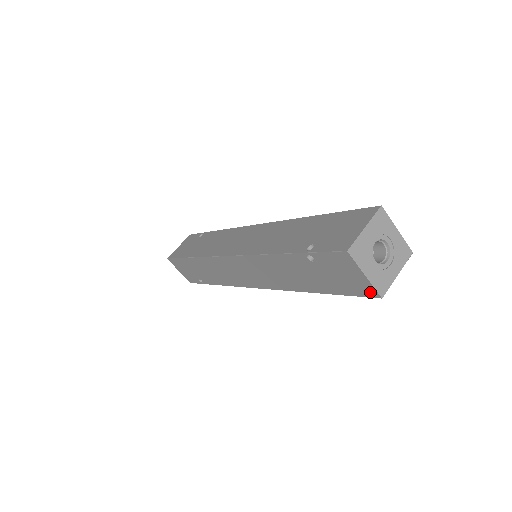
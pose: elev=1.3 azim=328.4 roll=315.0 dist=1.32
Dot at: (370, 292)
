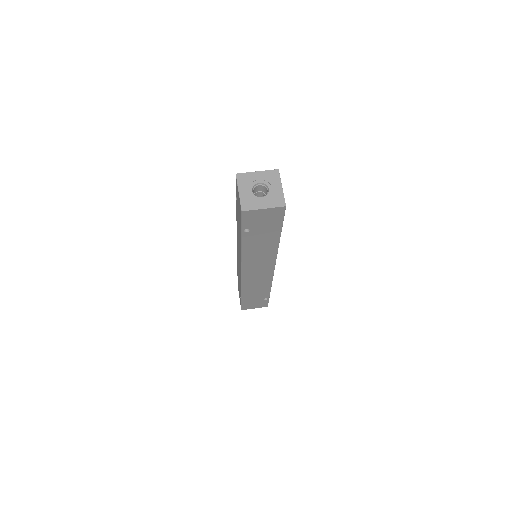
Dot at: occluded
